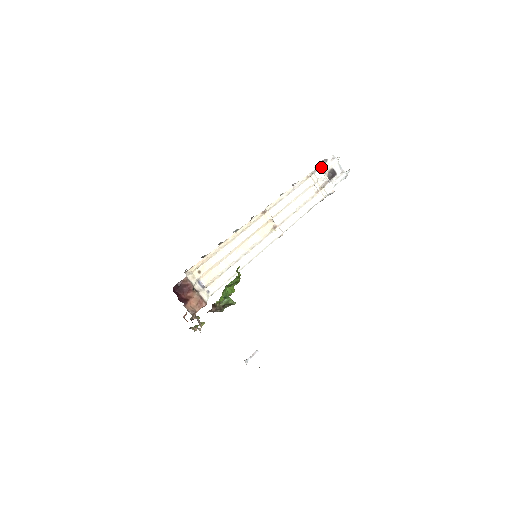
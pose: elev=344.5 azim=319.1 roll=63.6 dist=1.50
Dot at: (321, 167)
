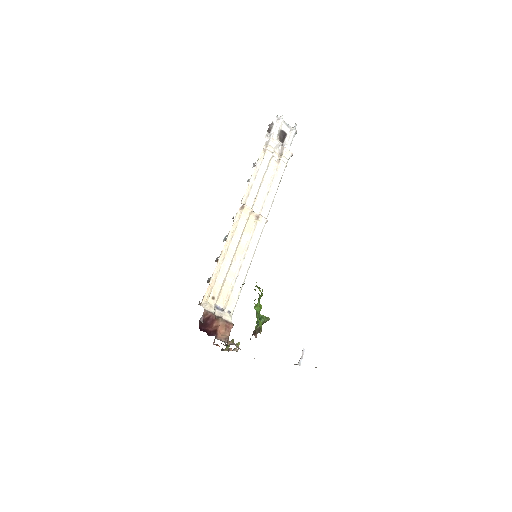
Dot at: (271, 134)
